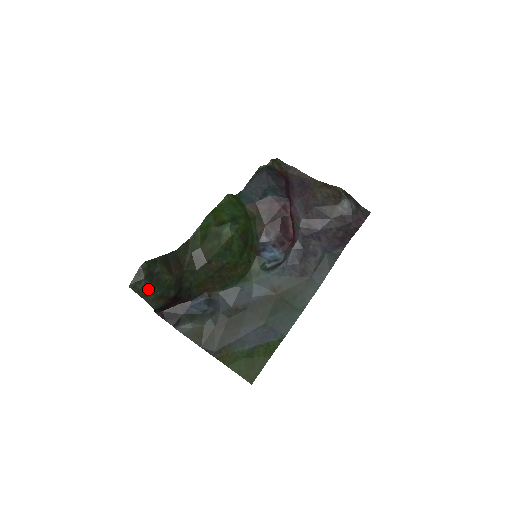
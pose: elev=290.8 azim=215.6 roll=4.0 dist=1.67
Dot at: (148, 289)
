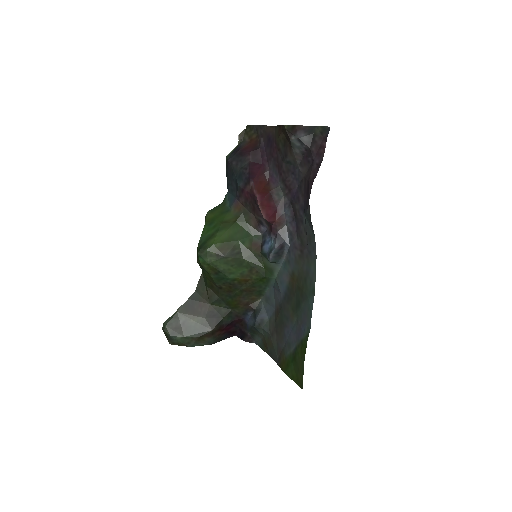
Dot at: (183, 339)
